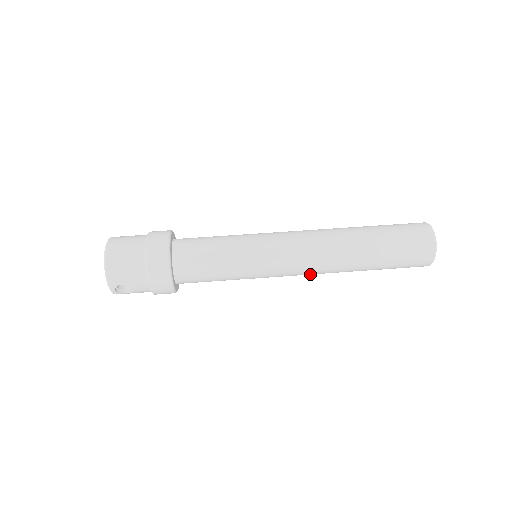
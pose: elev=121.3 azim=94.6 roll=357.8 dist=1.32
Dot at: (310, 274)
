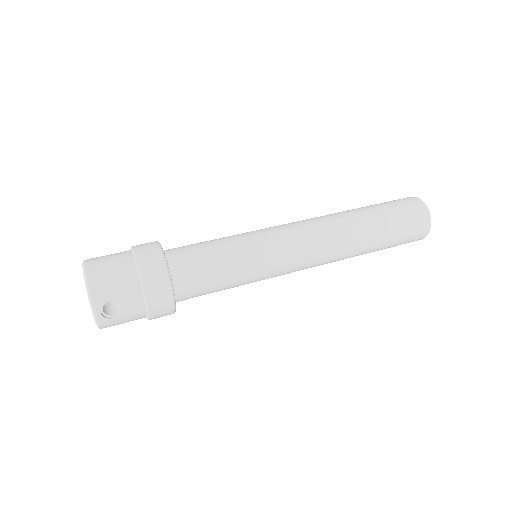
Dot at: (318, 263)
